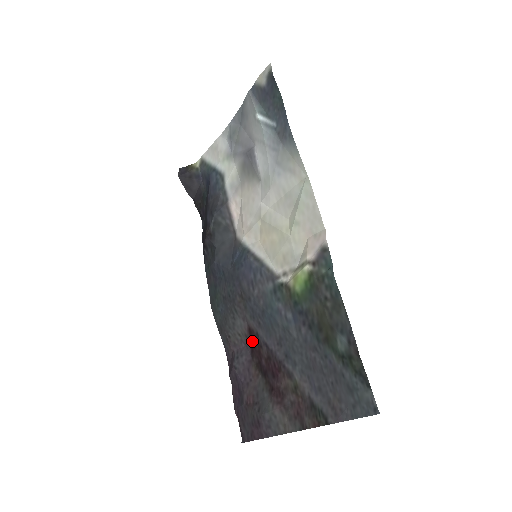
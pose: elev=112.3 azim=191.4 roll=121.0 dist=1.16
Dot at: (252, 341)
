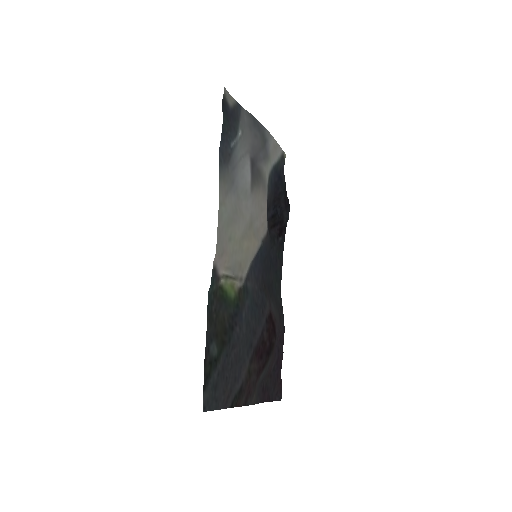
Dot at: (272, 324)
